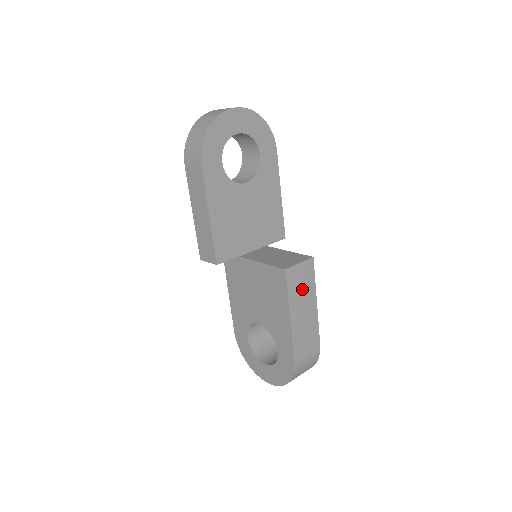
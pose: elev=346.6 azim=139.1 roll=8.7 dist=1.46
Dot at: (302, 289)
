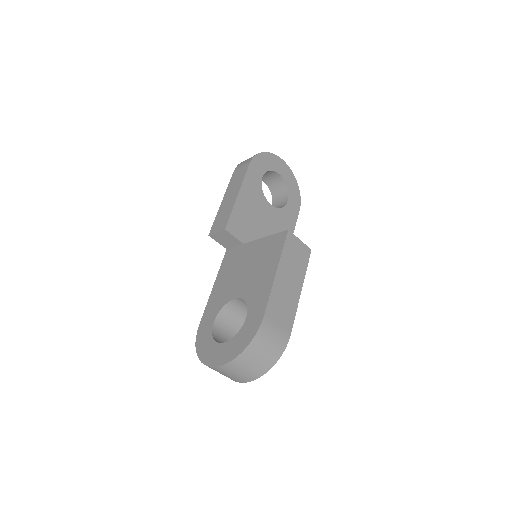
Dot at: (294, 262)
